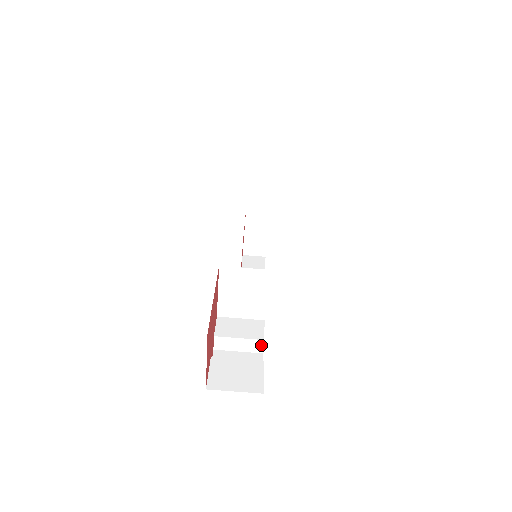
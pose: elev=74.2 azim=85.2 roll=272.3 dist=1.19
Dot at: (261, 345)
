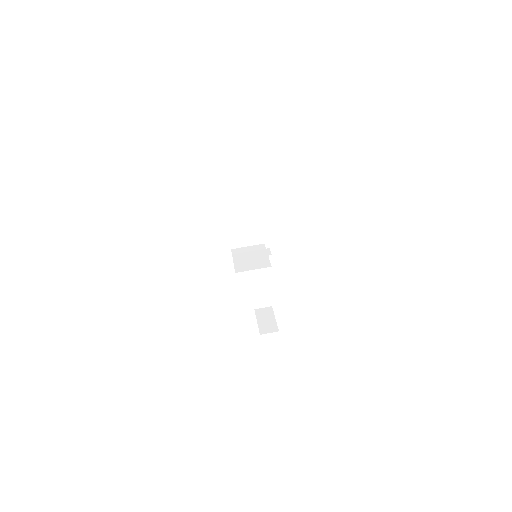
Dot at: (268, 251)
